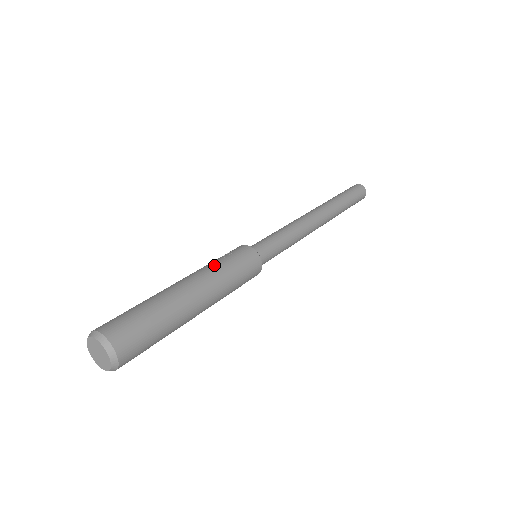
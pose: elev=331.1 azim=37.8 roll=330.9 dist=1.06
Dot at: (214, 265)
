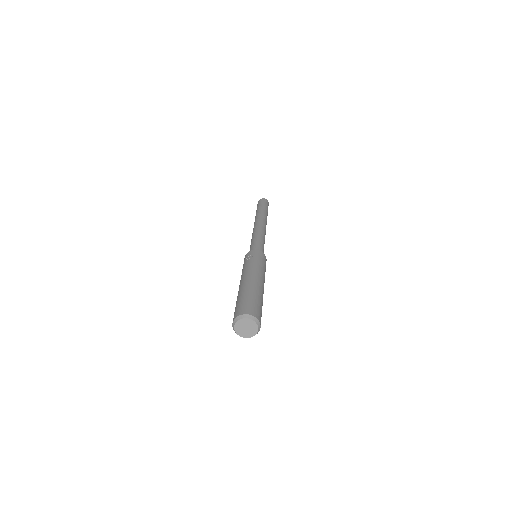
Dot at: (253, 265)
